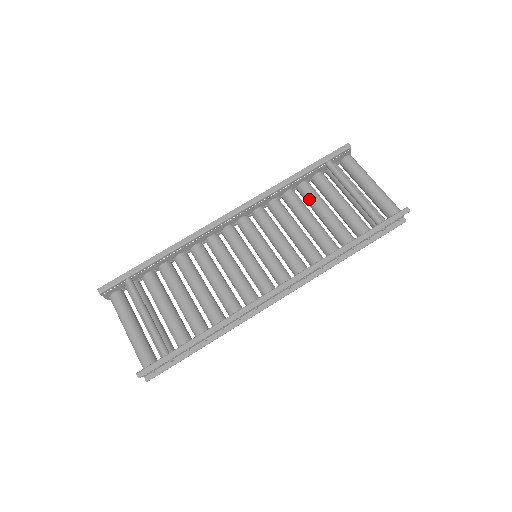
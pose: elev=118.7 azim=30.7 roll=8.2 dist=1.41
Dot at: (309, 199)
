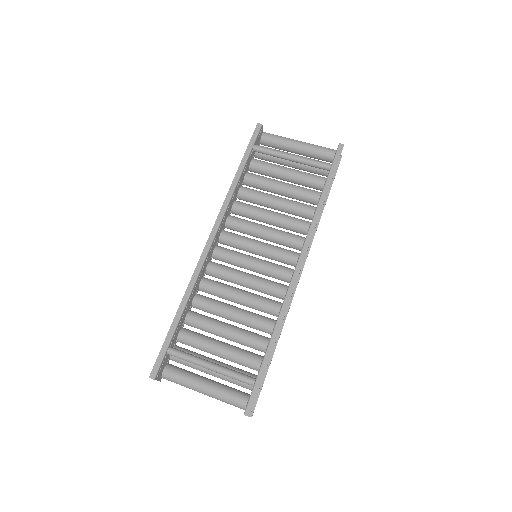
Dot at: (261, 185)
